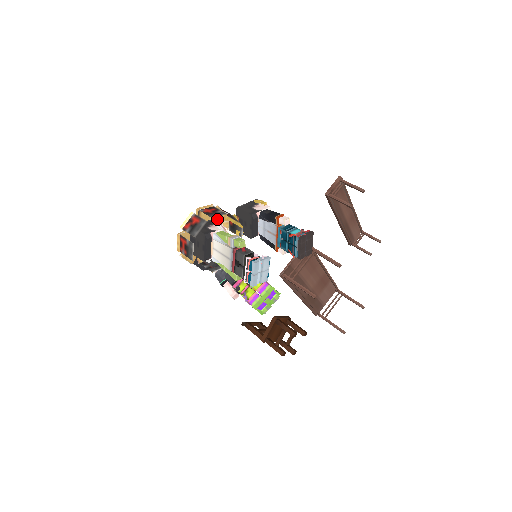
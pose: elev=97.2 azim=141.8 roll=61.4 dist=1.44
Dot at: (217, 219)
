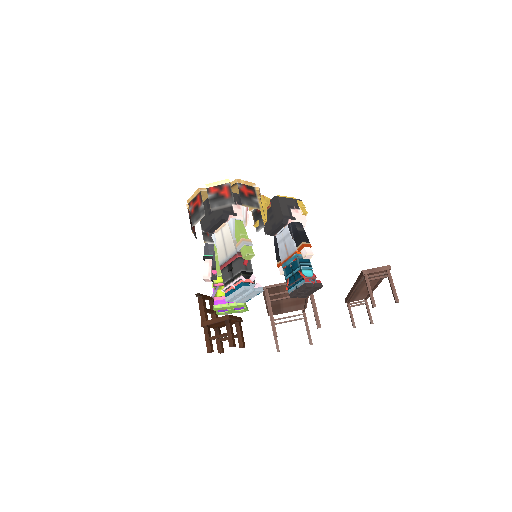
Dot at: occluded
